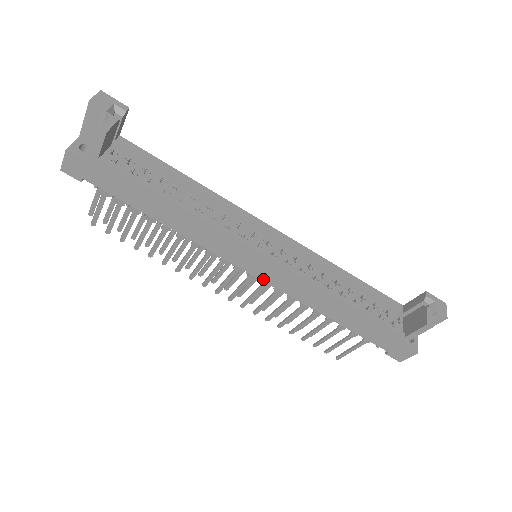
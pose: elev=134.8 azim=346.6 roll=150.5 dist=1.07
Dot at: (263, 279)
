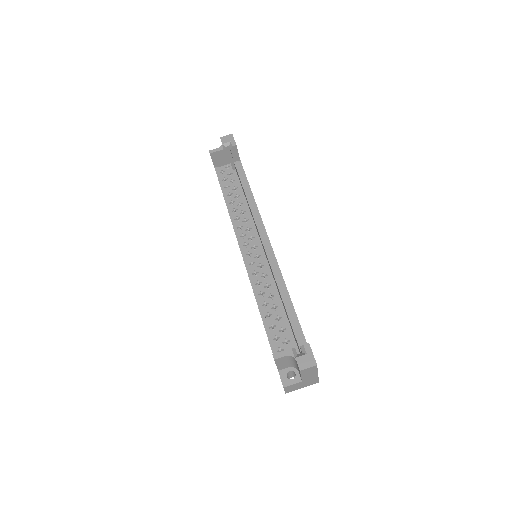
Dot at: occluded
